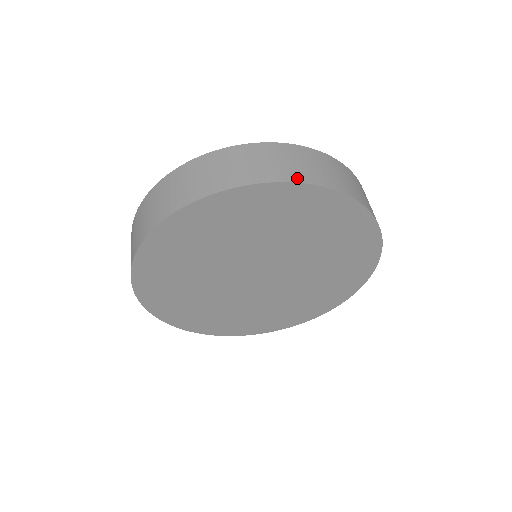
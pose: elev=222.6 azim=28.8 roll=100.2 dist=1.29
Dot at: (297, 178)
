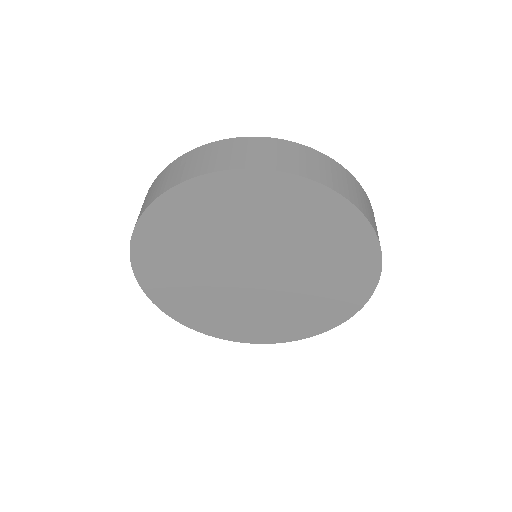
Dot at: (275, 167)
